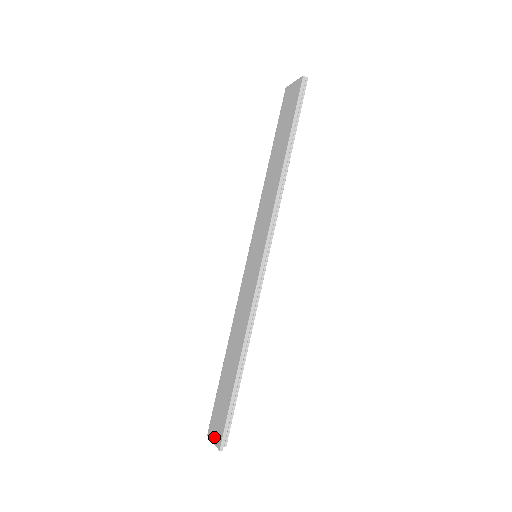
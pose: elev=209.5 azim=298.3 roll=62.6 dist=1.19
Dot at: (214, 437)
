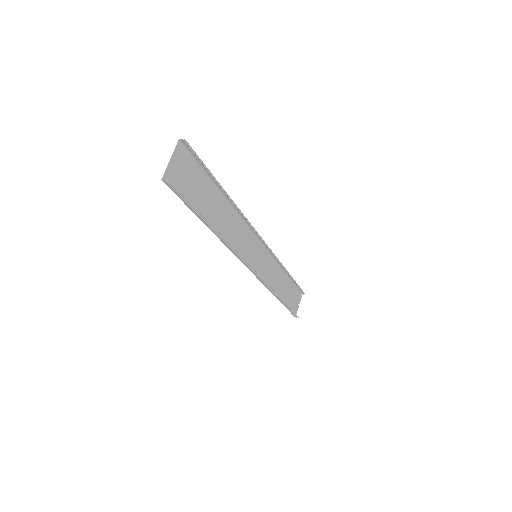
Dot at: (297, 305)
